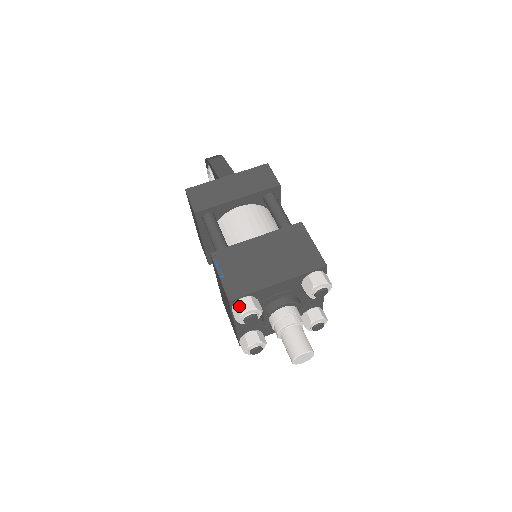
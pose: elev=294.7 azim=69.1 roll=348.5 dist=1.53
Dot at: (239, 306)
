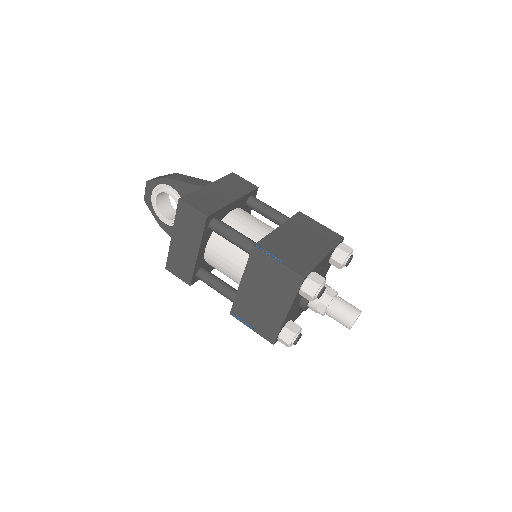
Dot at: (313, 281)
